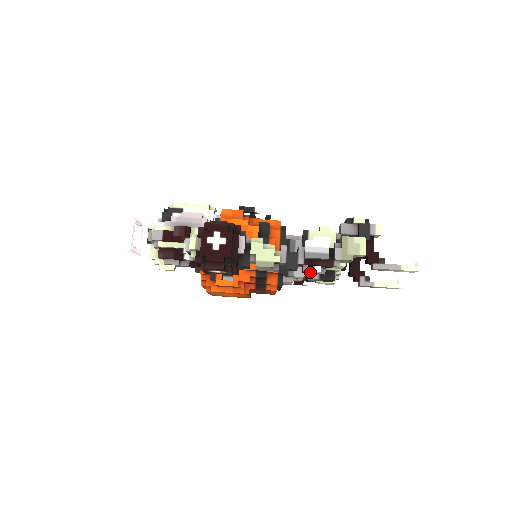
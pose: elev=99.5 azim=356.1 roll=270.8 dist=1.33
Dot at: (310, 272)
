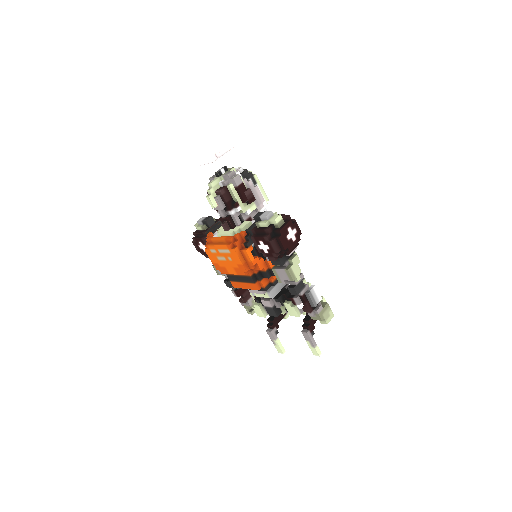
Dot at: (295, 302)
